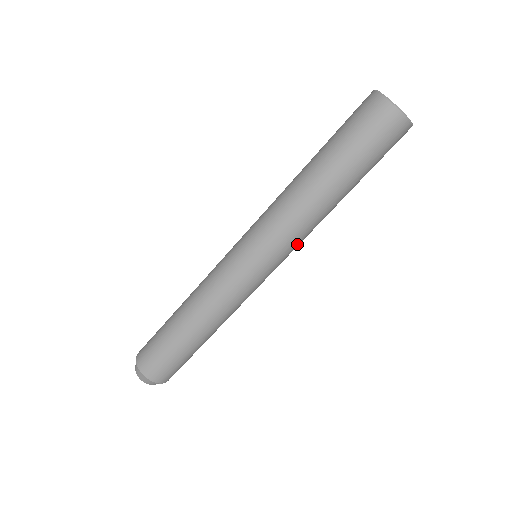
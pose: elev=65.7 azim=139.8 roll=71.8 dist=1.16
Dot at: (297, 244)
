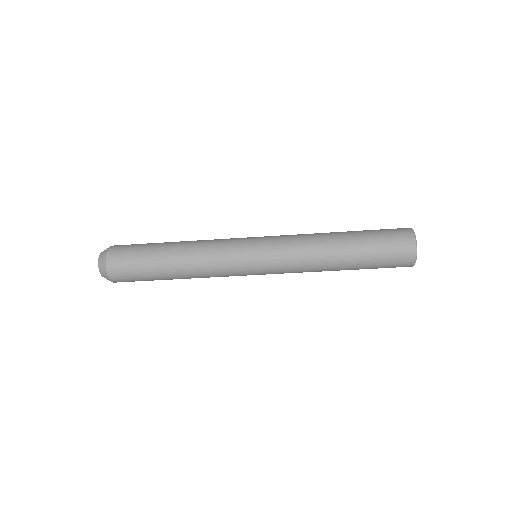
Dot at: occluded
